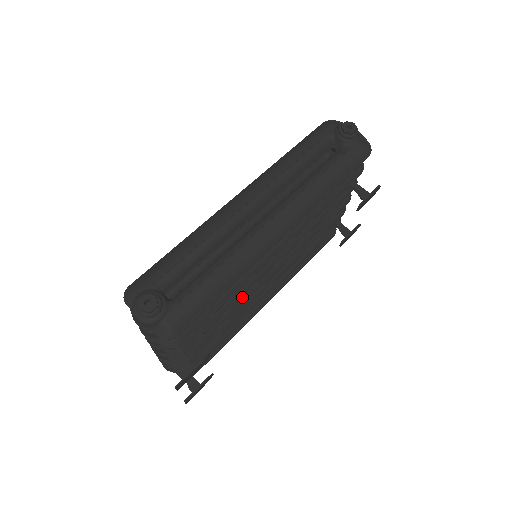
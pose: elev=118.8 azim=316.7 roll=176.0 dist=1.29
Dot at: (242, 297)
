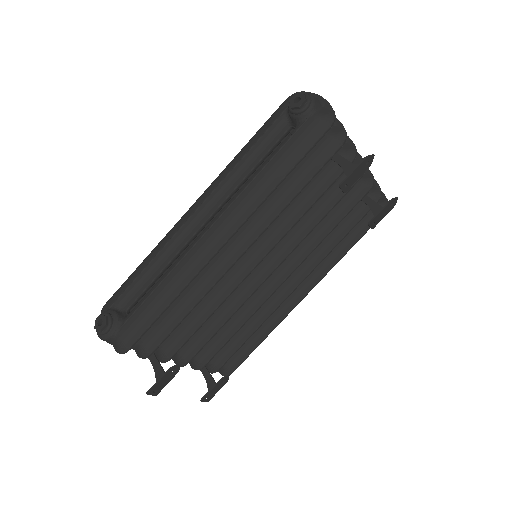
Dot at: (235, 302)
